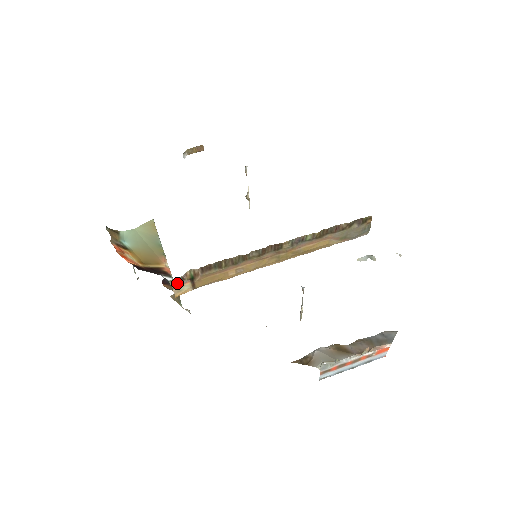
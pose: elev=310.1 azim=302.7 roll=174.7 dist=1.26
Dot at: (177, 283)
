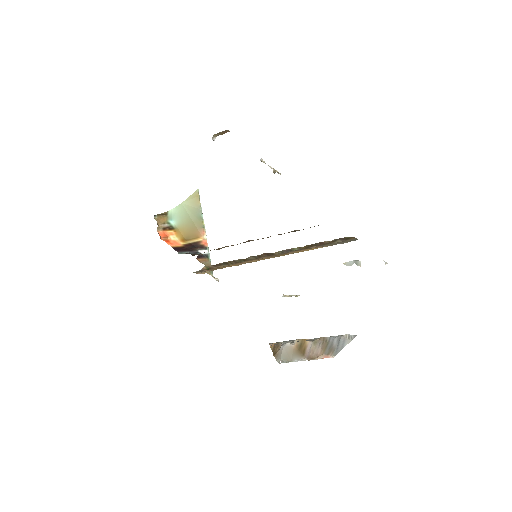
Dot at: (199, 272)
